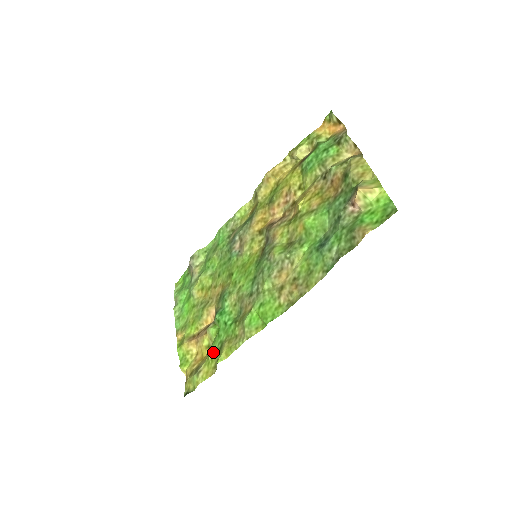
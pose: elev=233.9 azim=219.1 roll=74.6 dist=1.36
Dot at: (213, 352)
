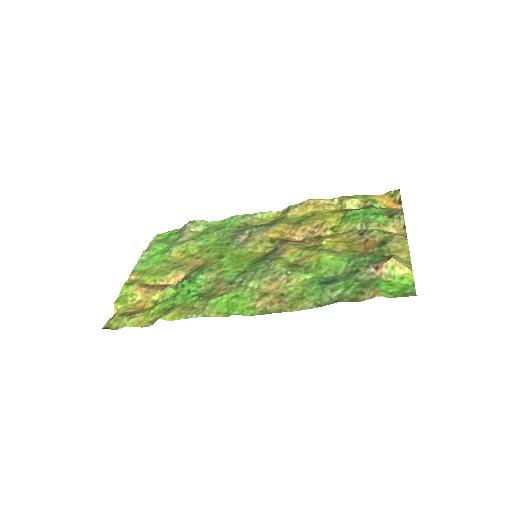
Dot at: (159, 308)
